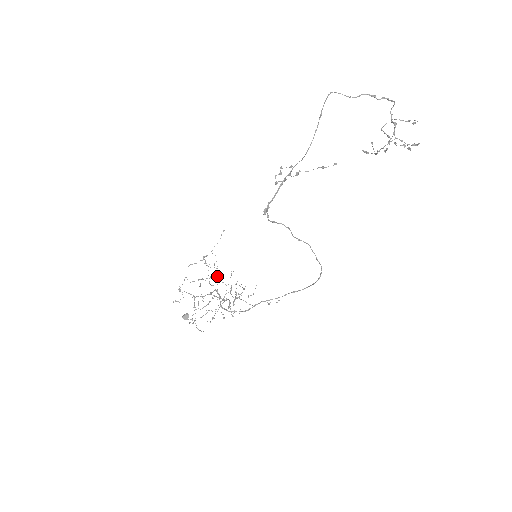
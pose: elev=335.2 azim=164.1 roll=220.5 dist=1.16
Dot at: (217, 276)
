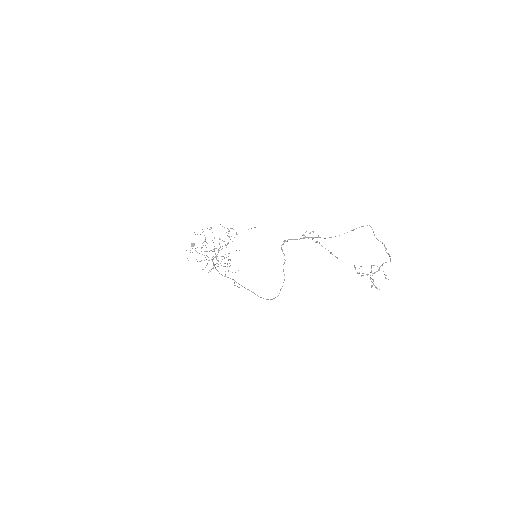
Dot at: (227, 244)
